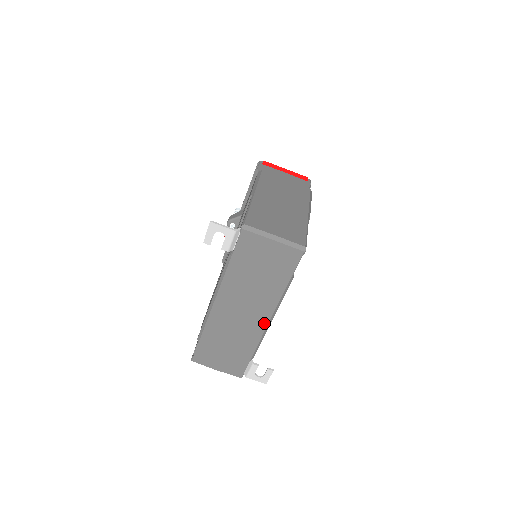
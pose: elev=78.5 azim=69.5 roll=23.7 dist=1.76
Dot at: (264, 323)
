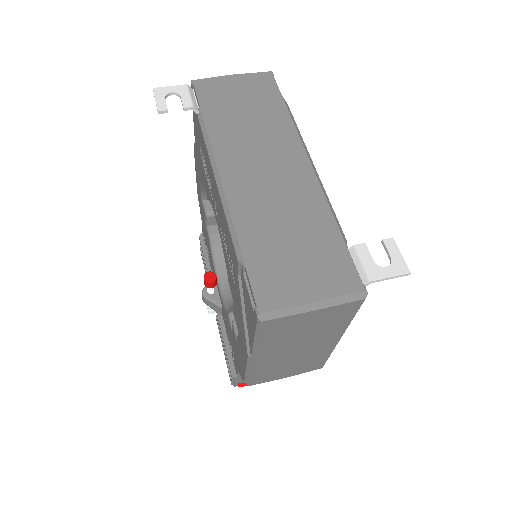
Dot at: (306, 168)
